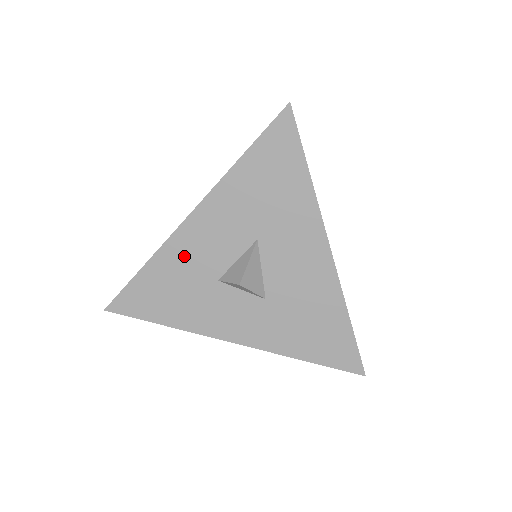
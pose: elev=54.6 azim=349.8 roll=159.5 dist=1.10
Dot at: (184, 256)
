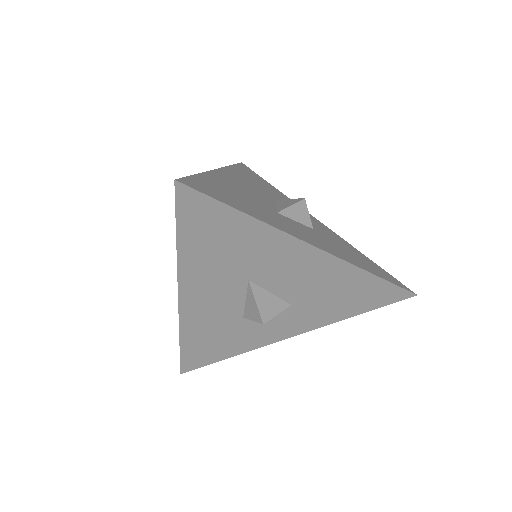
Dot at: (202, 322)
